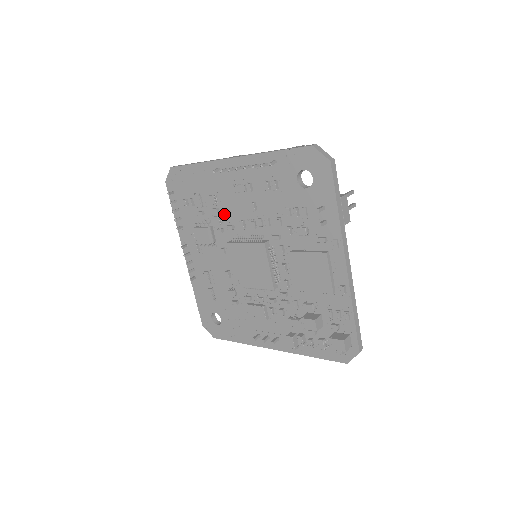
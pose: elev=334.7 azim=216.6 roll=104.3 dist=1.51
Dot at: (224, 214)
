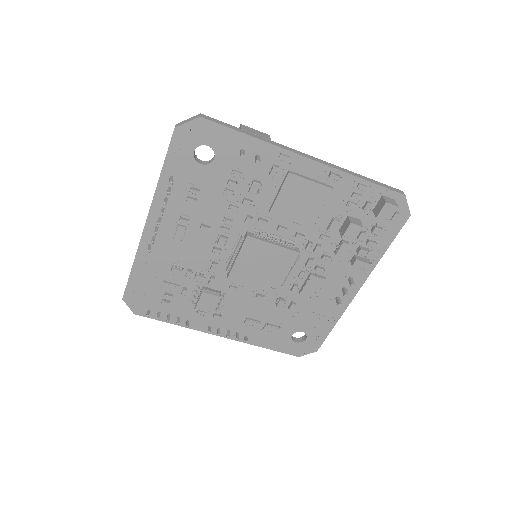
Dot at: (197, 266)
